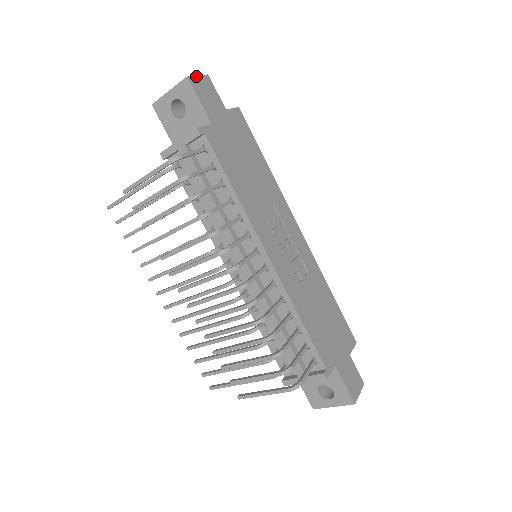
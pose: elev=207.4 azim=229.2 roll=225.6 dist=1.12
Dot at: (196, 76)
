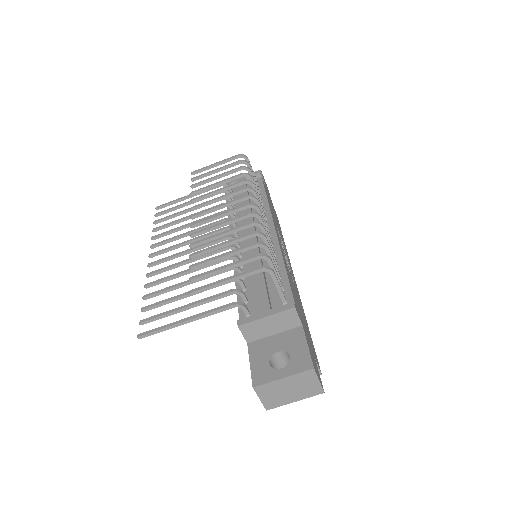
Dot at: occluded
